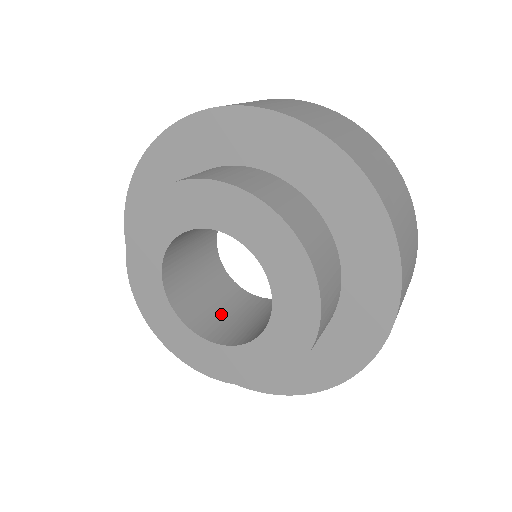
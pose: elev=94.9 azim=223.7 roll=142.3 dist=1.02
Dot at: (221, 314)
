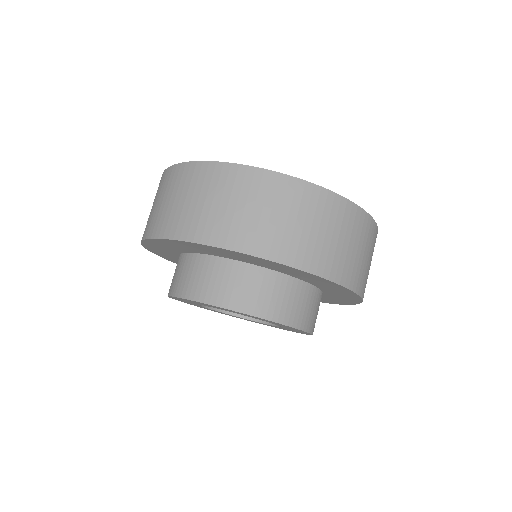
Dot at: occluded
